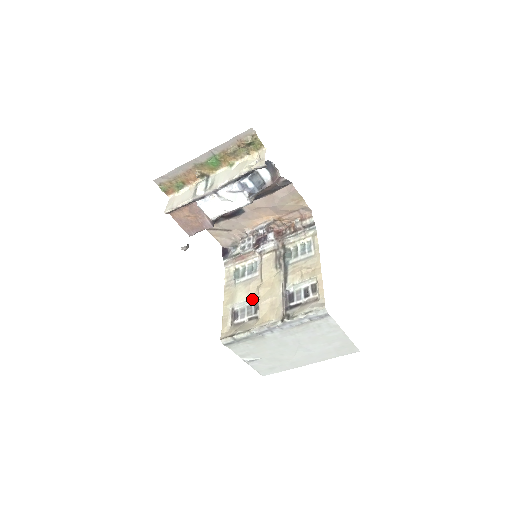
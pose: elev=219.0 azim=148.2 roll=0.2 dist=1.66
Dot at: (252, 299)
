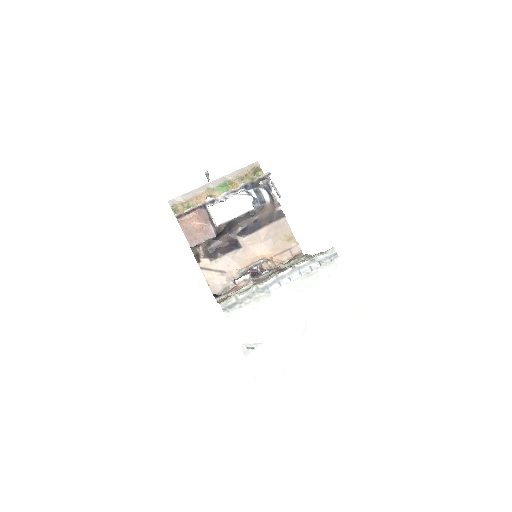
Dot at: occluded
